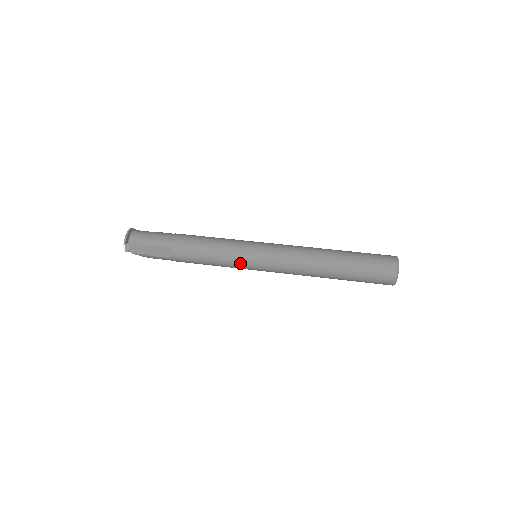
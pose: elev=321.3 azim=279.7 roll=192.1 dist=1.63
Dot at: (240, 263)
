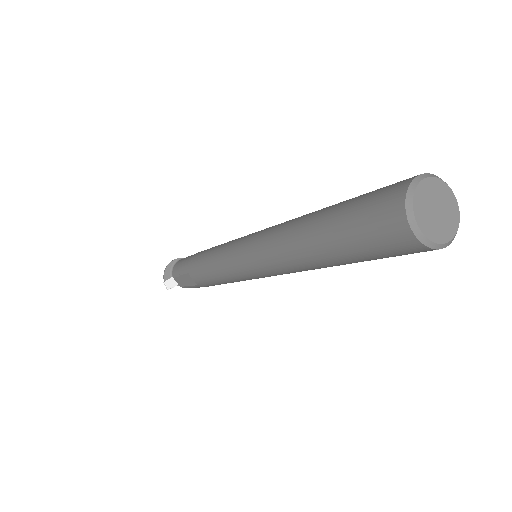
Dot at: (235, 274)
